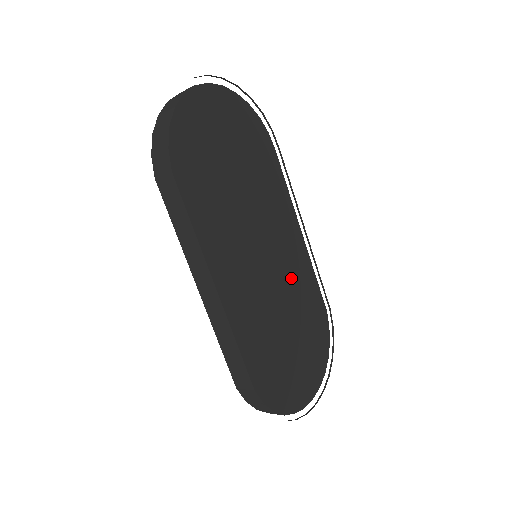
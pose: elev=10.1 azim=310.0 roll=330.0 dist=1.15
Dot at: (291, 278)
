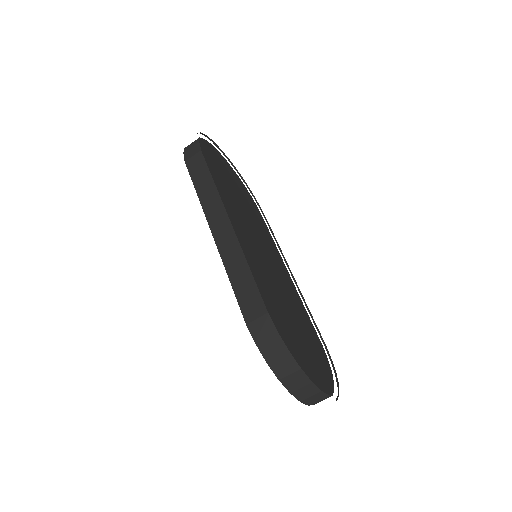
Dot at: (287, 290)
